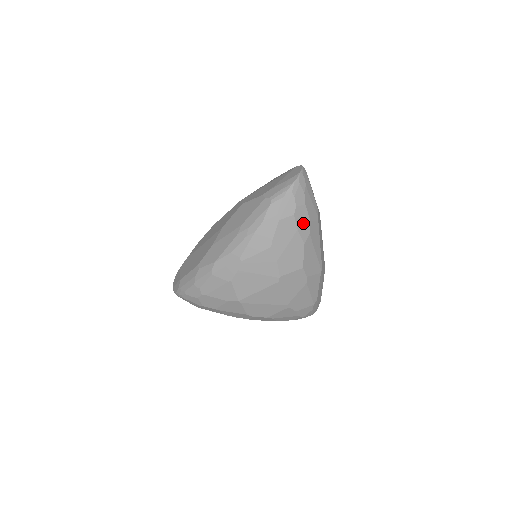
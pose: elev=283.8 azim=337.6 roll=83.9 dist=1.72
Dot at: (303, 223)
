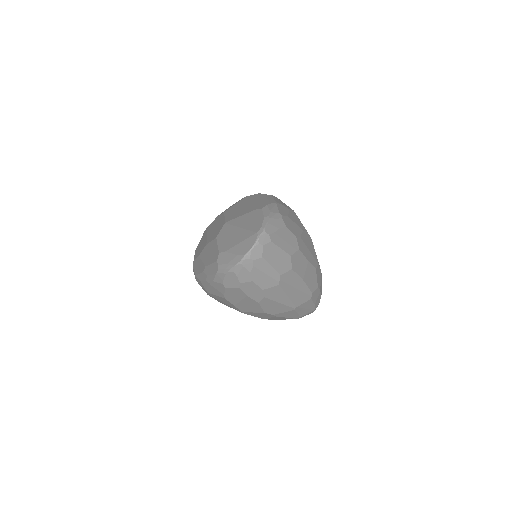
Dot at: (253, 292)
